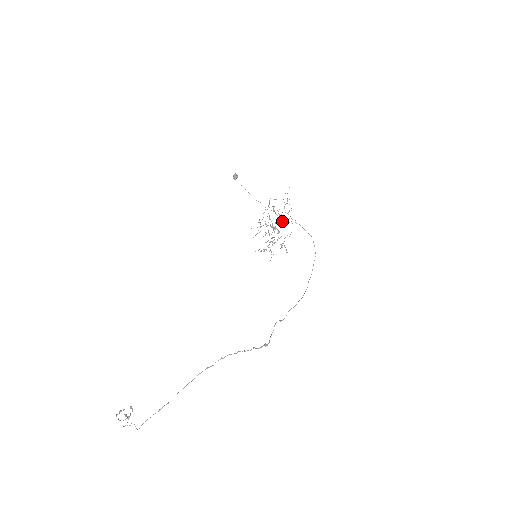
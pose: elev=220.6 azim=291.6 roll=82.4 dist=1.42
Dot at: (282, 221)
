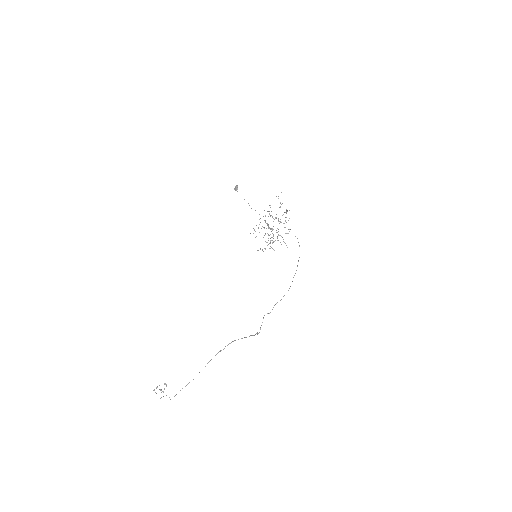
Dot at: occluded
